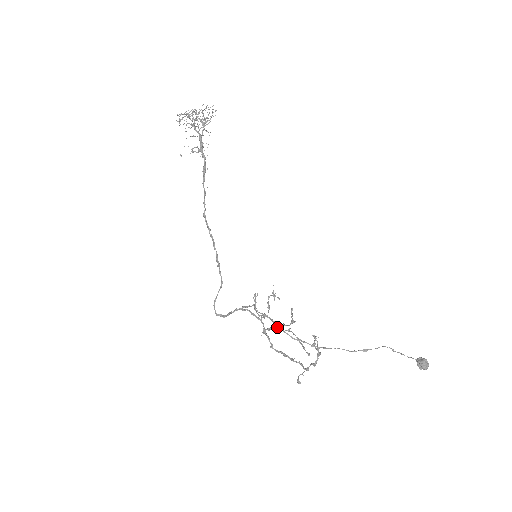
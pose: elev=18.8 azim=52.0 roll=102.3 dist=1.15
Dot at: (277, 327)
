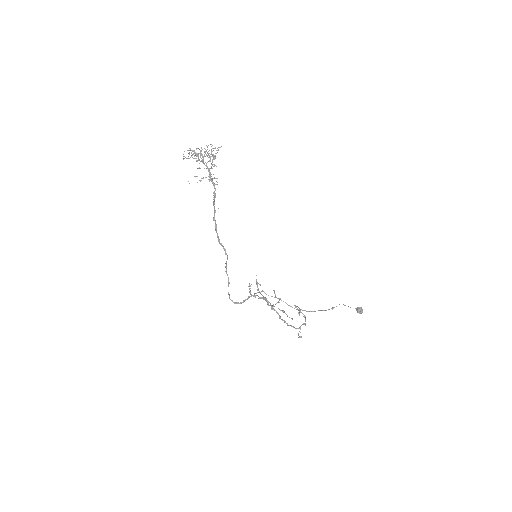
Dot at: (268, 305)
